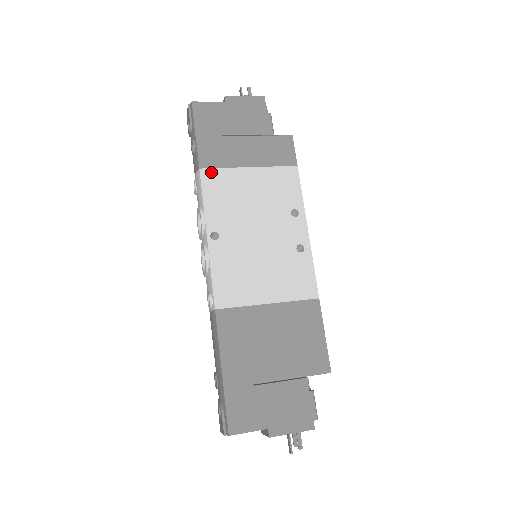
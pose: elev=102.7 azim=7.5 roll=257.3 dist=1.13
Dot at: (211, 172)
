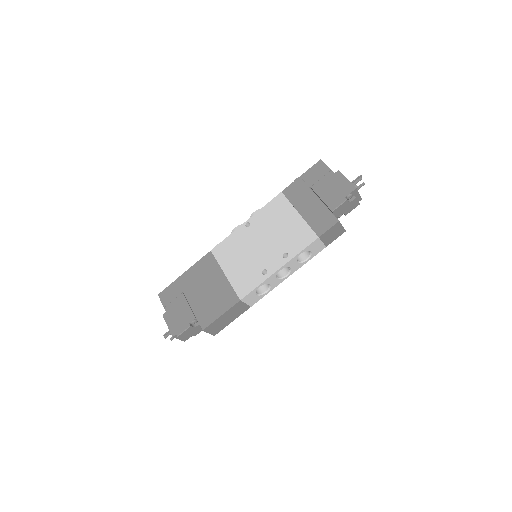
Dot at: (283, 198)
